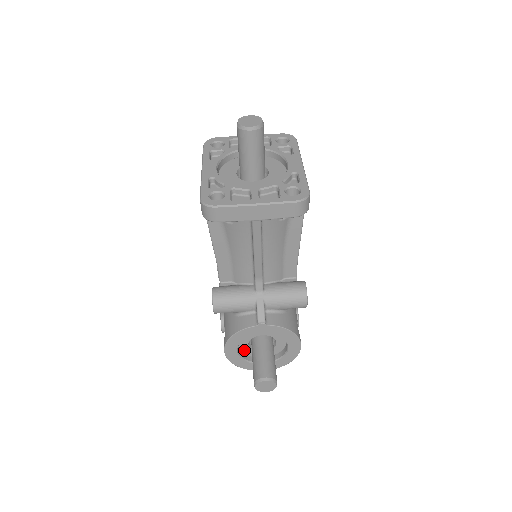
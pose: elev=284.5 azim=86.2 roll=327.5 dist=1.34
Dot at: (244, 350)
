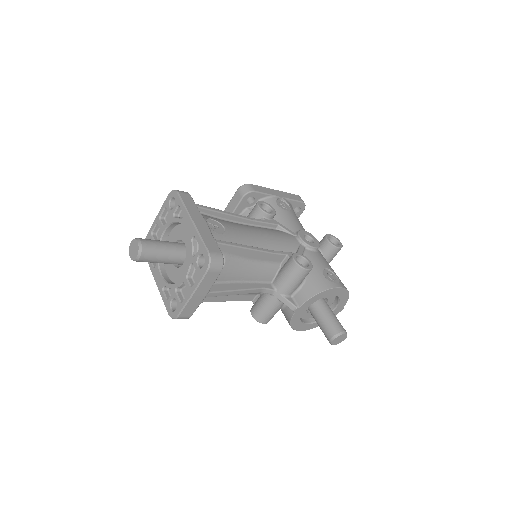
Dot at: occluded
